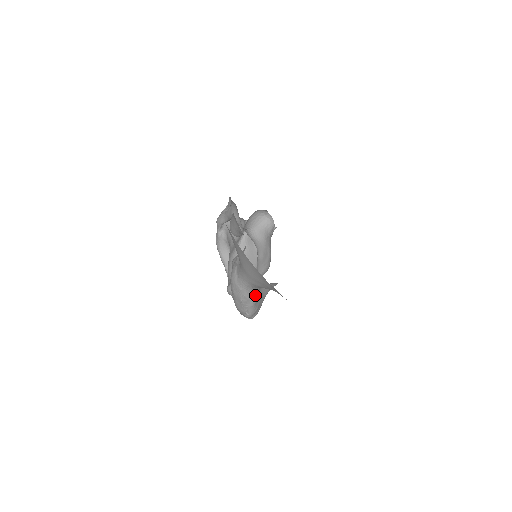
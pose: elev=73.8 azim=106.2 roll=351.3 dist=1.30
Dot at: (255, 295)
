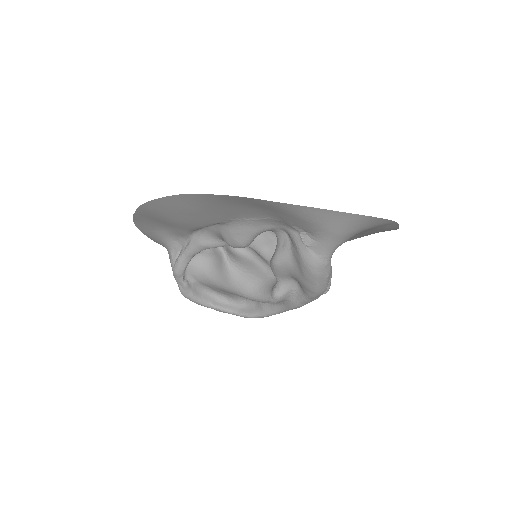
Dot at: occluded
